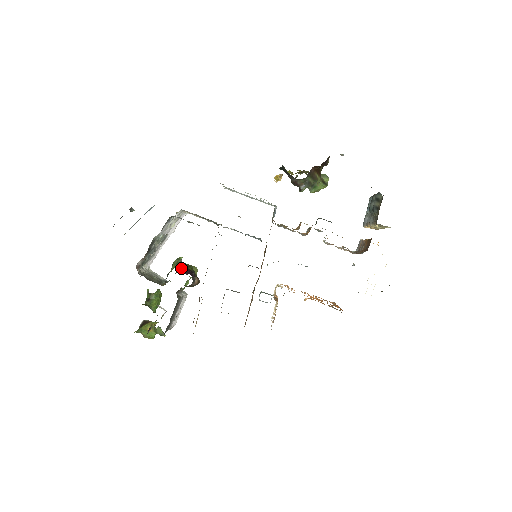
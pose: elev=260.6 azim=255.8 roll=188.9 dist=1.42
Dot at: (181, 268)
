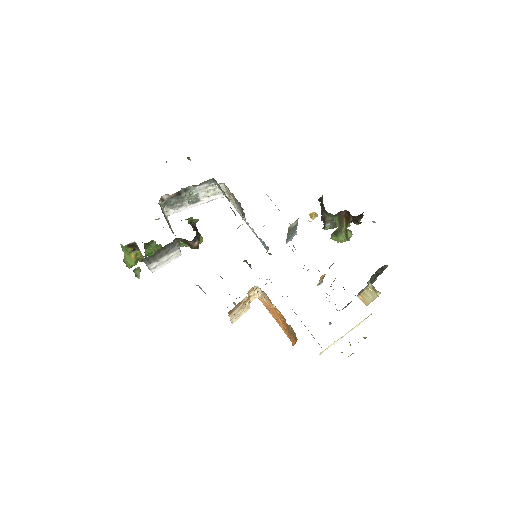
Dot at: occluded
